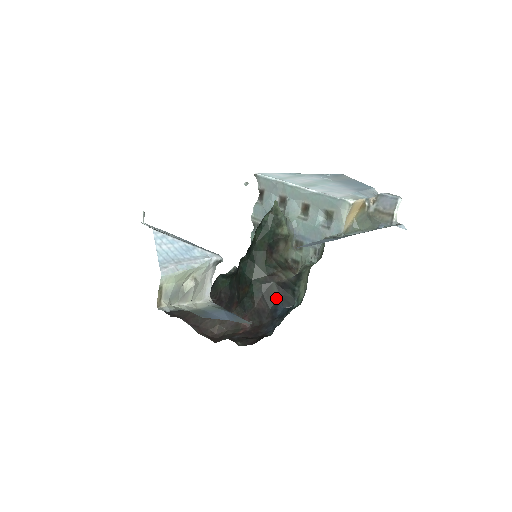
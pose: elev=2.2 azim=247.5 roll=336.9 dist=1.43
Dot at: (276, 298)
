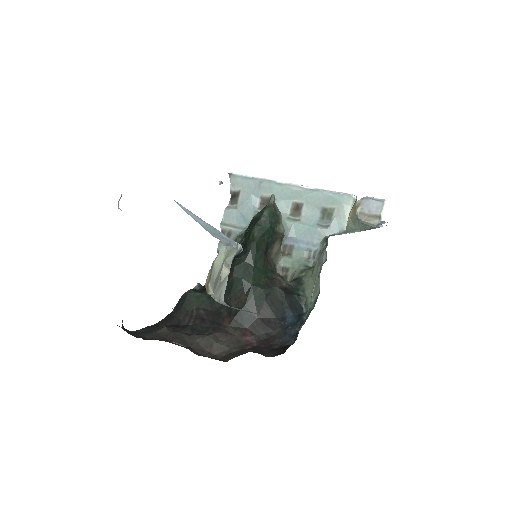
Dot at: (281, 305)
